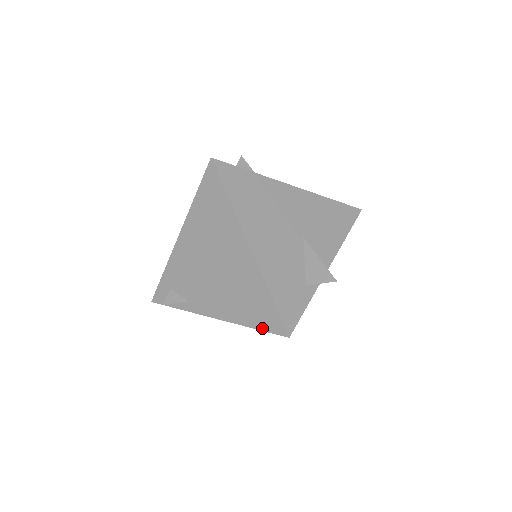
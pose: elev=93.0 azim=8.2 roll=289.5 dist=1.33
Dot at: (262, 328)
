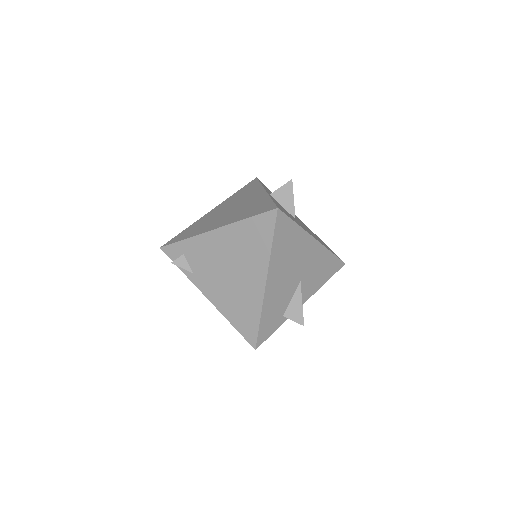
Dot at: (240, 331)
